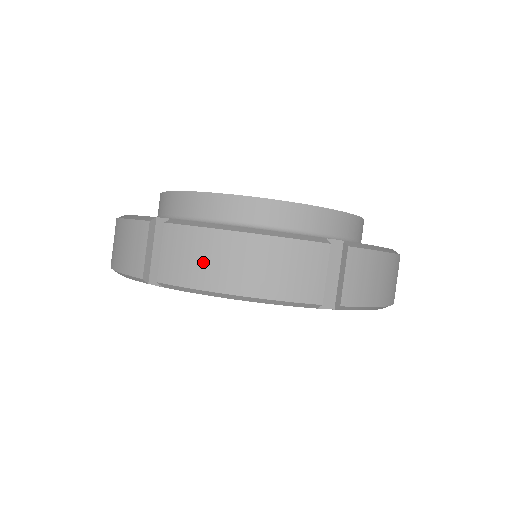
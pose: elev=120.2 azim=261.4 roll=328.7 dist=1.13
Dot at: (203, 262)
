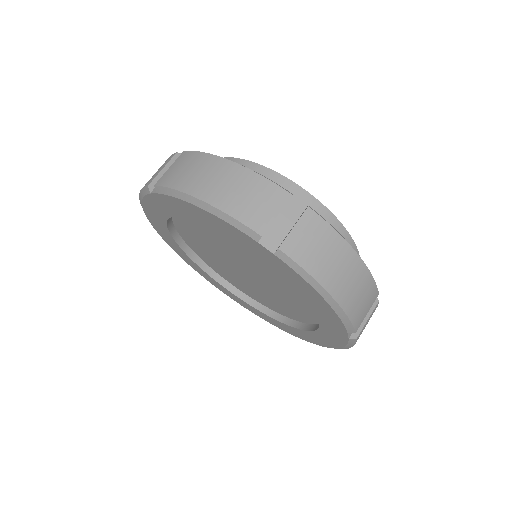
Dot at: (190, 173)
